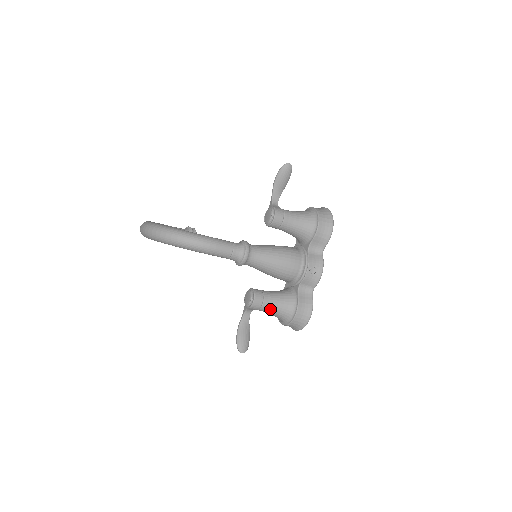
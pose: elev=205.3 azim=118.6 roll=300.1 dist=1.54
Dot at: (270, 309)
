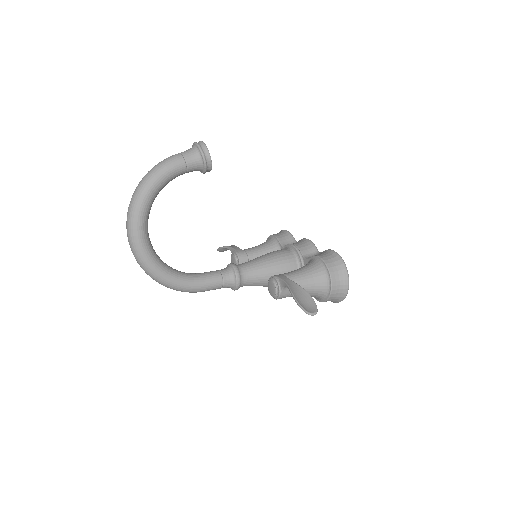
Dot at: occluded
